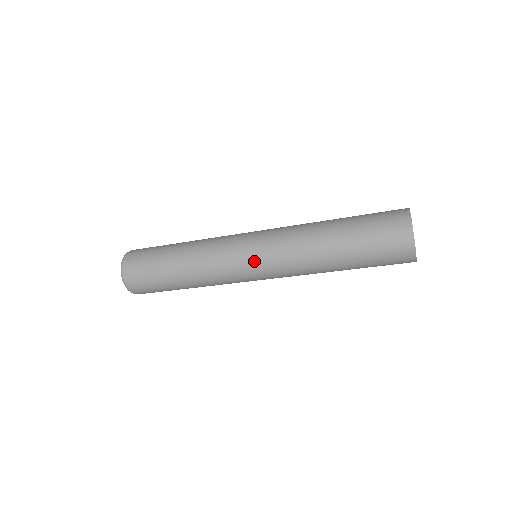
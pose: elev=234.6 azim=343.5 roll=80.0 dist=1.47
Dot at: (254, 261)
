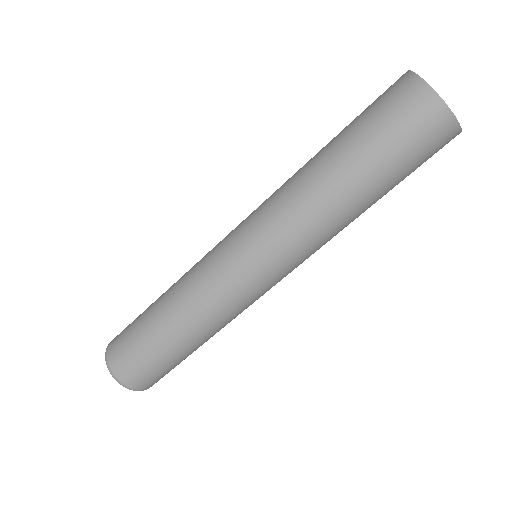
Dot at: (258, 265)
